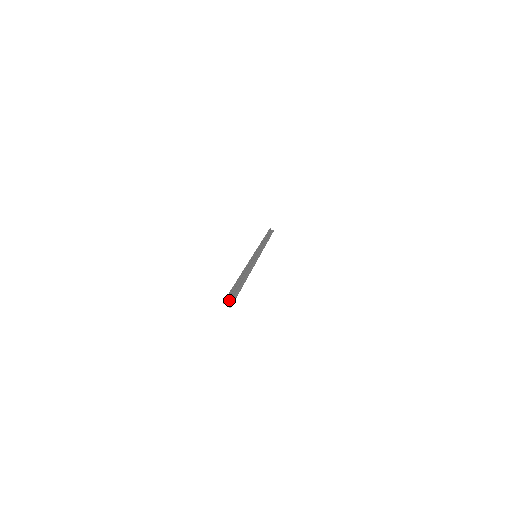
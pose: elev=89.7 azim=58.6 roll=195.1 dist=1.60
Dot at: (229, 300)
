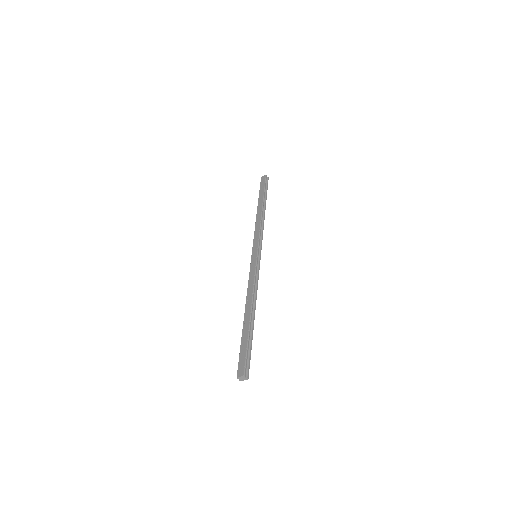
Dot at: (243, 378)
